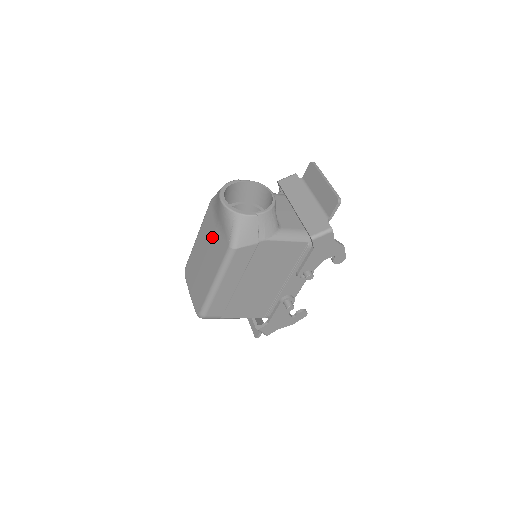
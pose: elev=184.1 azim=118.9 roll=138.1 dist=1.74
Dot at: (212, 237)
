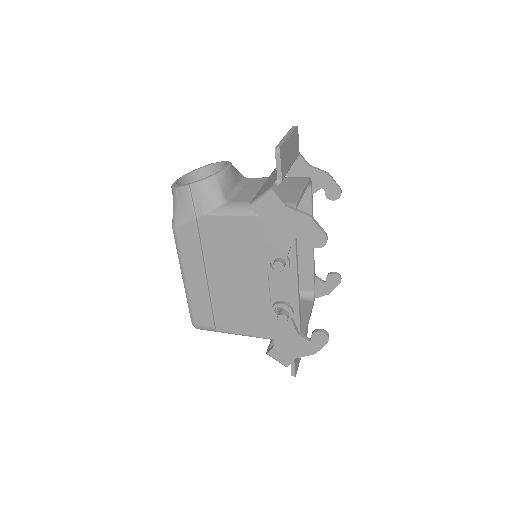
Dot at: occluded
